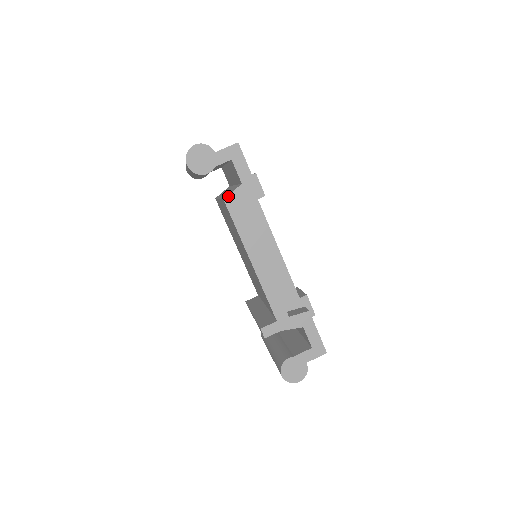
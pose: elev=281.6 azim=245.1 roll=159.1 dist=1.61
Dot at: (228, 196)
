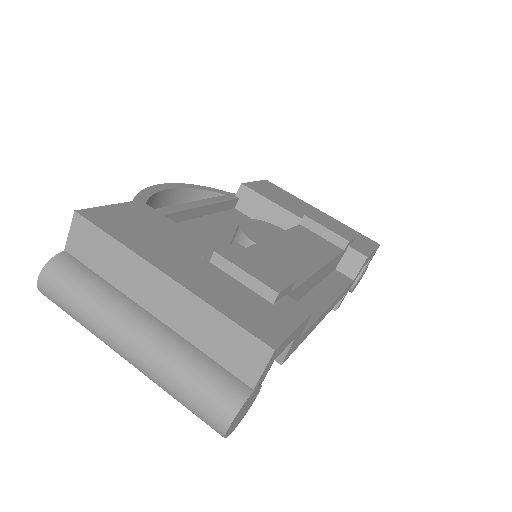
Dot at: (284, 359)
